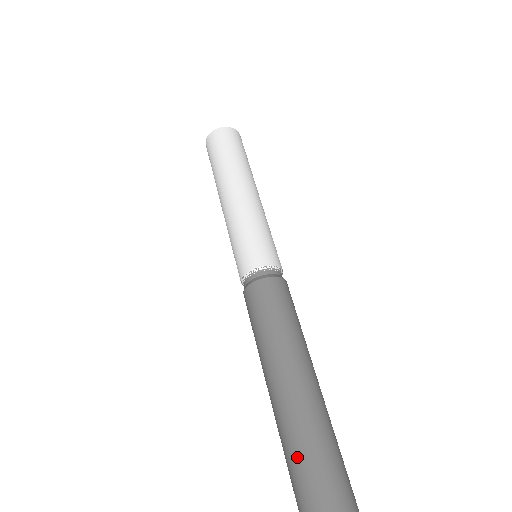
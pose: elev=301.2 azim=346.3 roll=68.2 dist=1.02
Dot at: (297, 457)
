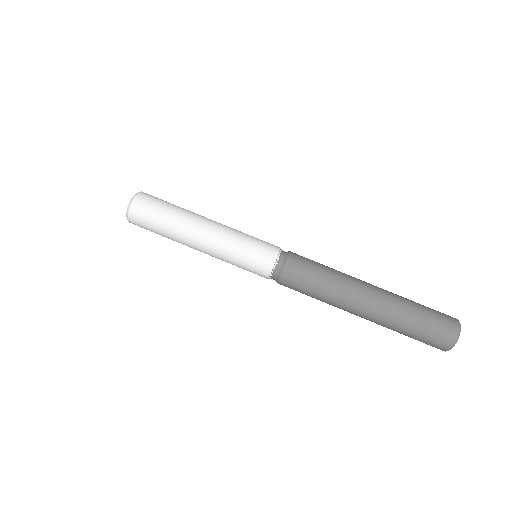
Dot at: (400, 318)
